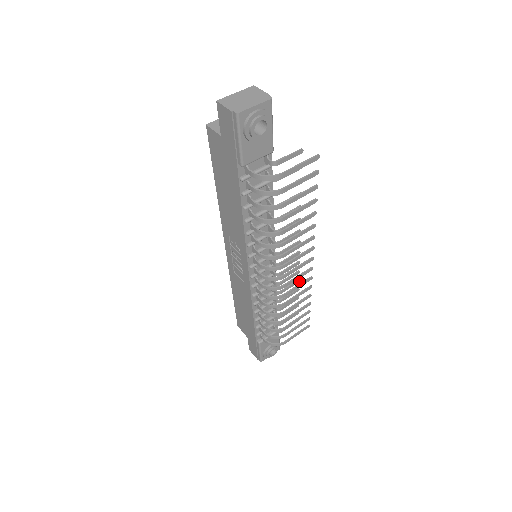
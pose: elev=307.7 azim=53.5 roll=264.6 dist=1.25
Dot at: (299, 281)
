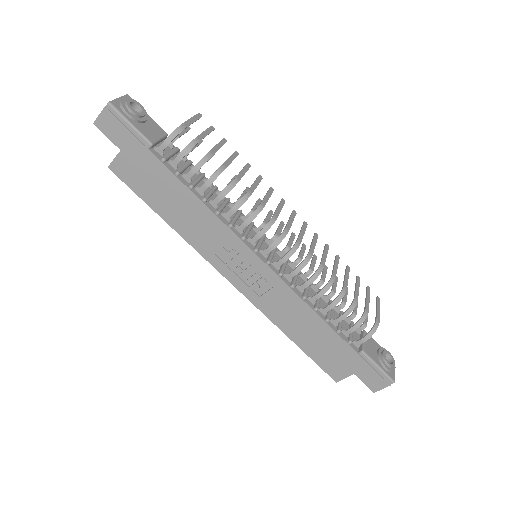
Dot at: (316, 256)
